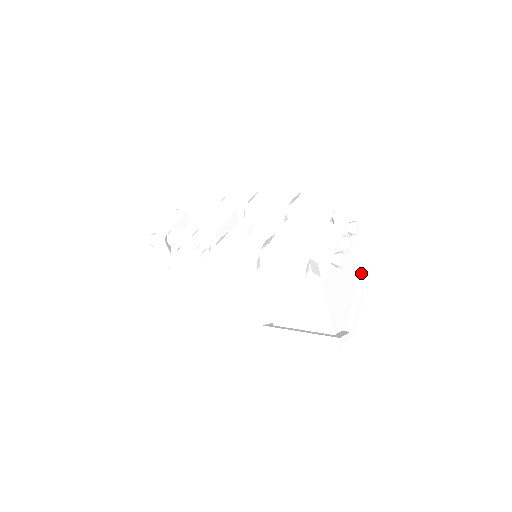
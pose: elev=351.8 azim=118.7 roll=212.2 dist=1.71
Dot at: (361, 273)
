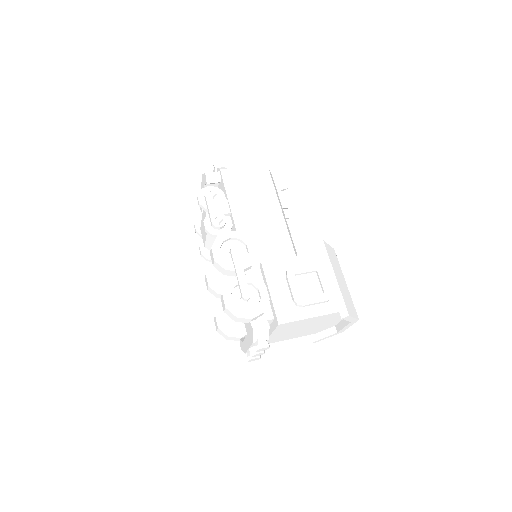
Dot at: occluded
